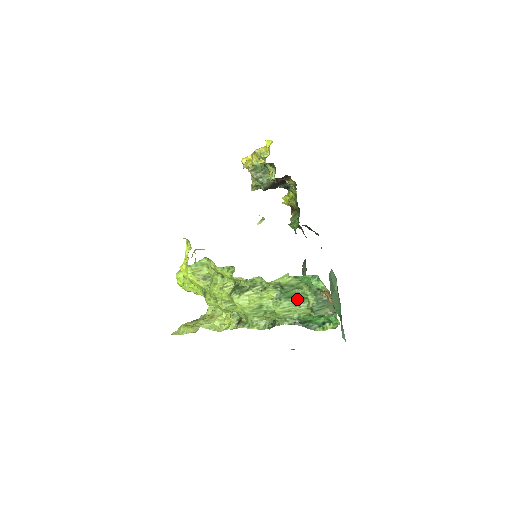
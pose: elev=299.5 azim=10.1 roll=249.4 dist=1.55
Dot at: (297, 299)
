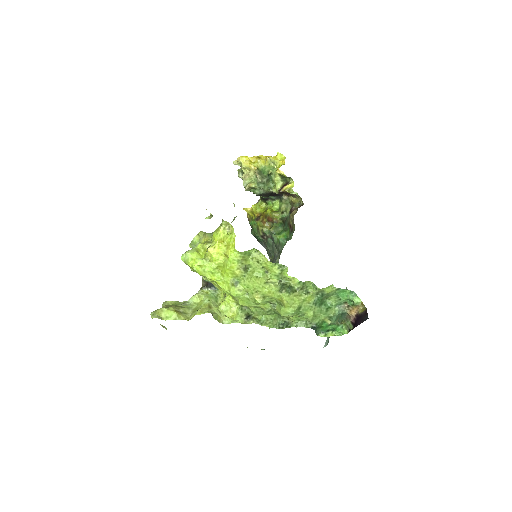
Dot at: (324, 307)
